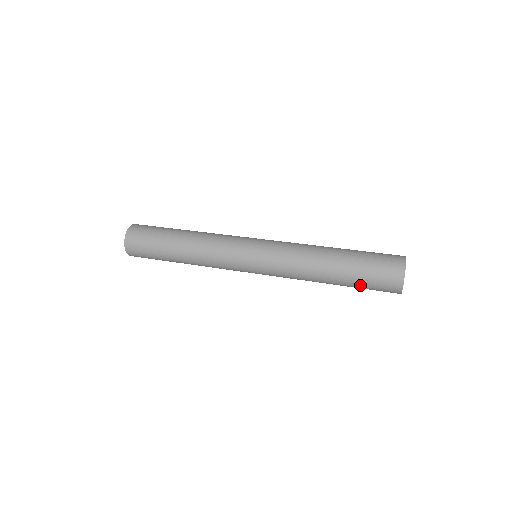
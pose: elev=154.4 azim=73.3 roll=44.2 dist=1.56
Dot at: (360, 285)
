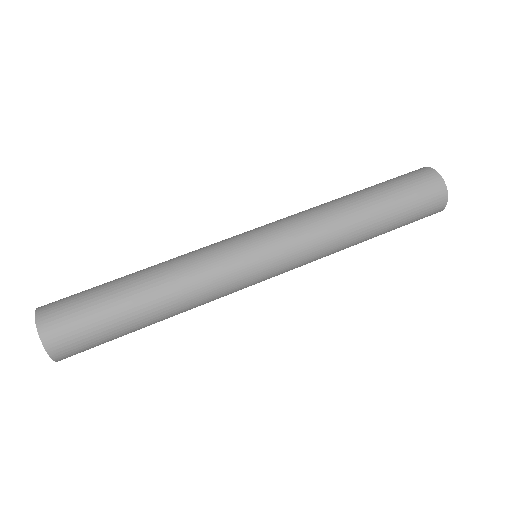
Dot at: occluded
